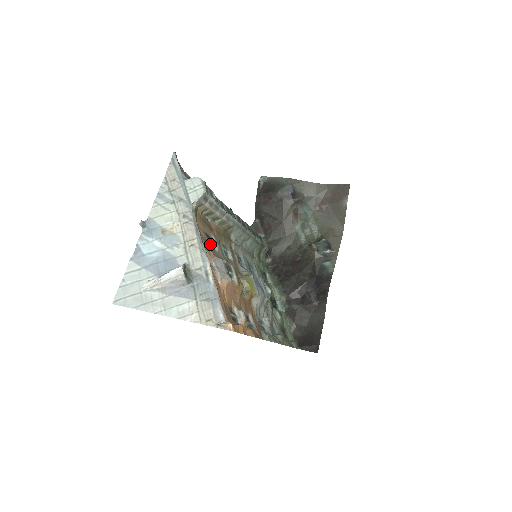
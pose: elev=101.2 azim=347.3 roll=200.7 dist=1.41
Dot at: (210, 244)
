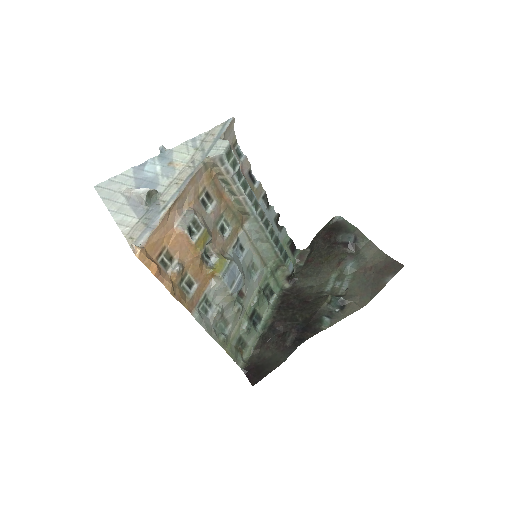
Dot at: (204, 202)
